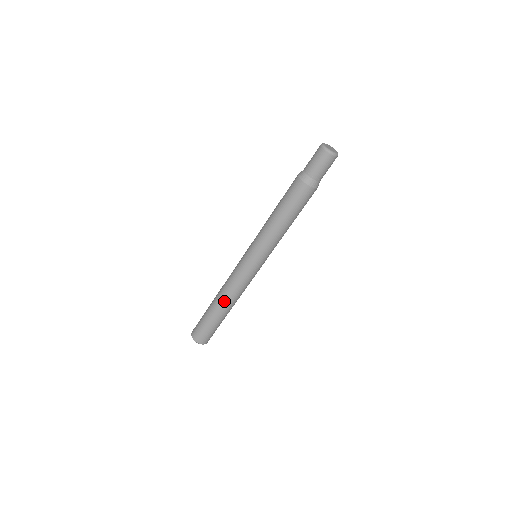
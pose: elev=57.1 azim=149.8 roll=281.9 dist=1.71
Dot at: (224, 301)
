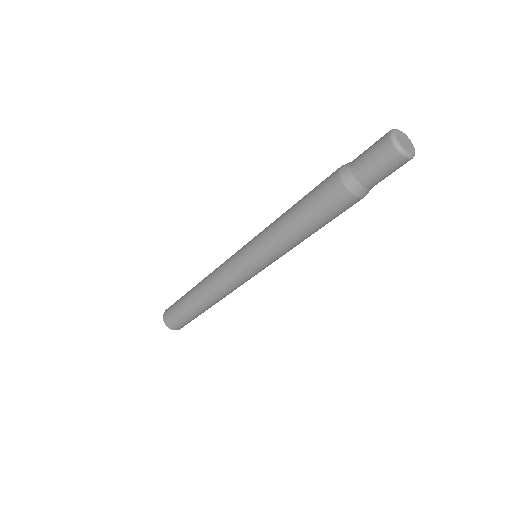
Dot at: (217, 302)
